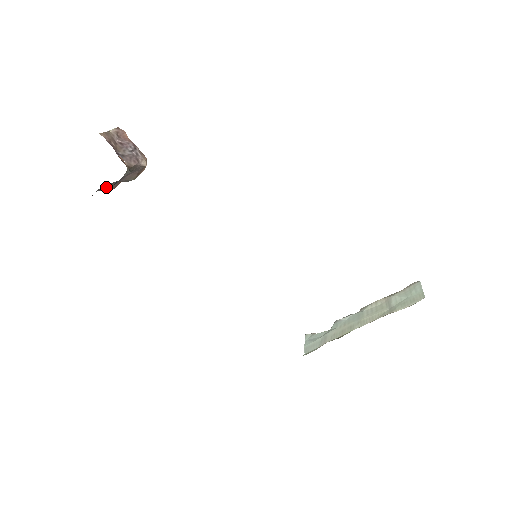
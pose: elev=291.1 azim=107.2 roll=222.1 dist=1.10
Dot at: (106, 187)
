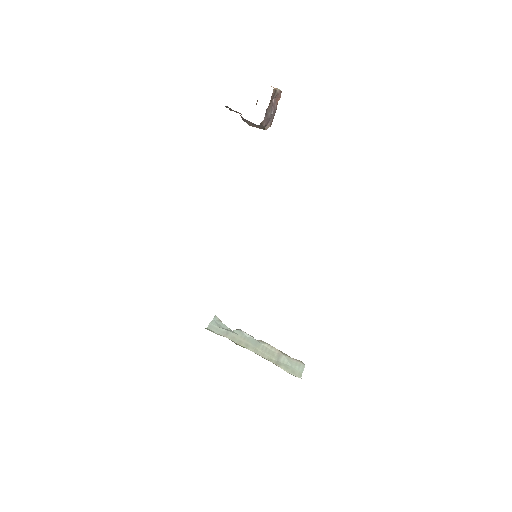
Dot at: (231, 109)
